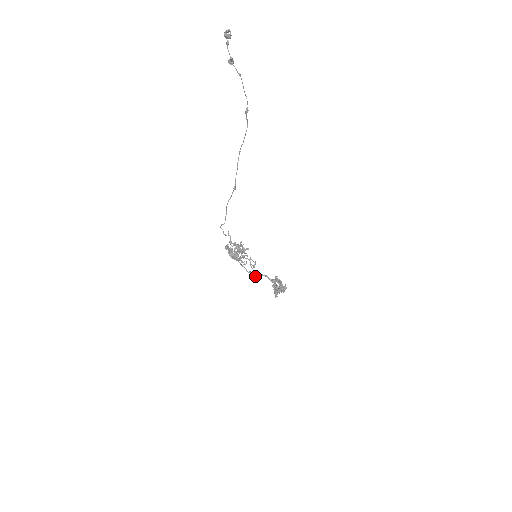
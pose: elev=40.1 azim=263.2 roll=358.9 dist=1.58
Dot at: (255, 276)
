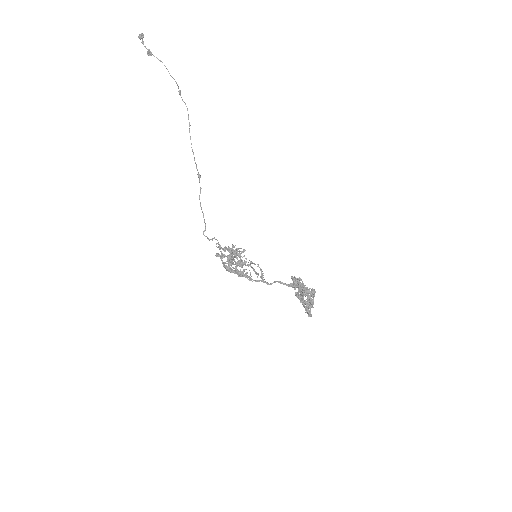
Dot at: occluded
